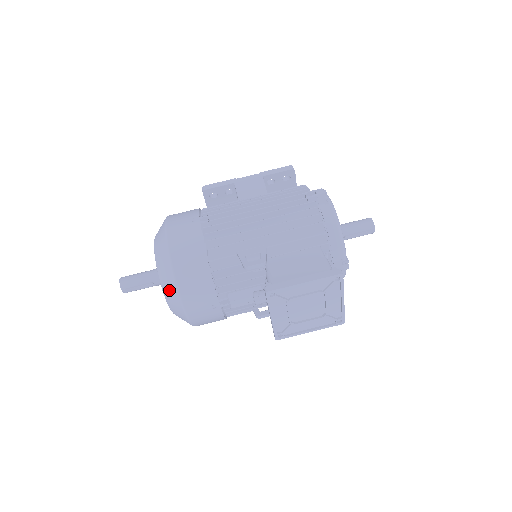
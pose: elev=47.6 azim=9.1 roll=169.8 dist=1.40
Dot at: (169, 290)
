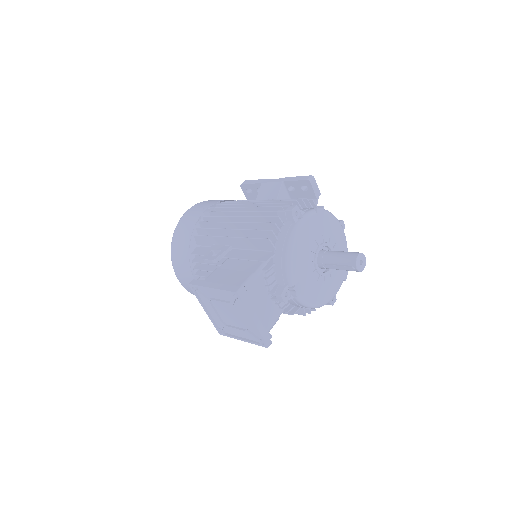
Dot at: occluded
